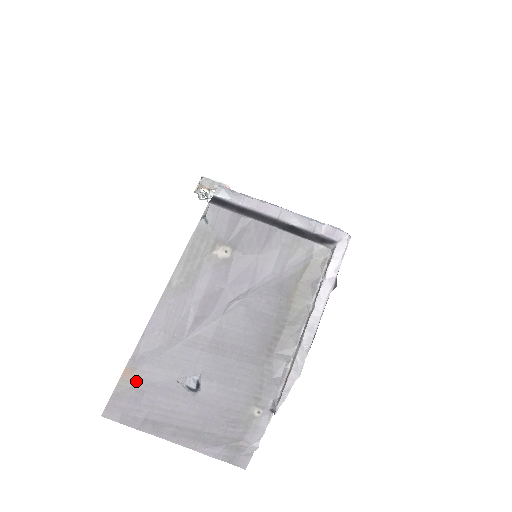
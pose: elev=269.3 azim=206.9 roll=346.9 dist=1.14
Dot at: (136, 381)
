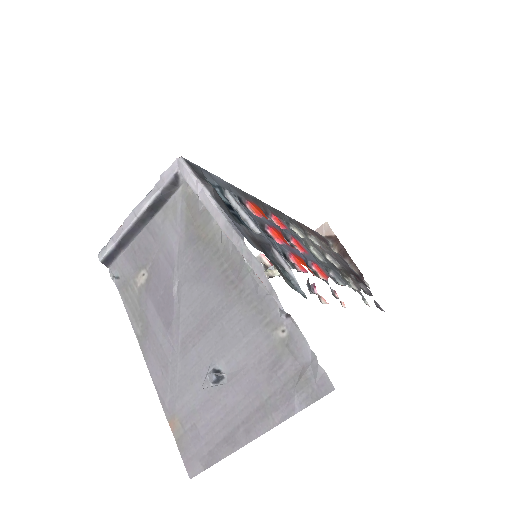
Dot at: (183, 423)
